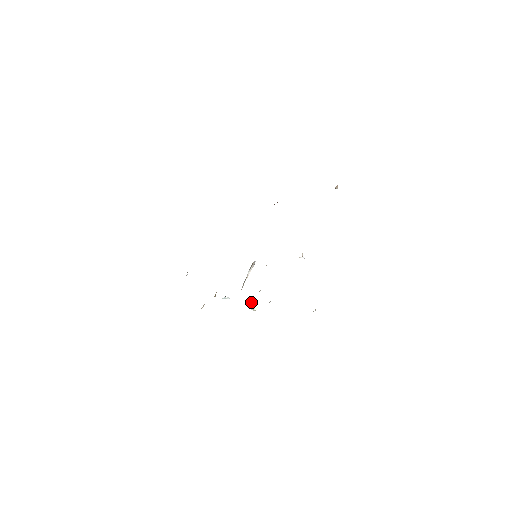
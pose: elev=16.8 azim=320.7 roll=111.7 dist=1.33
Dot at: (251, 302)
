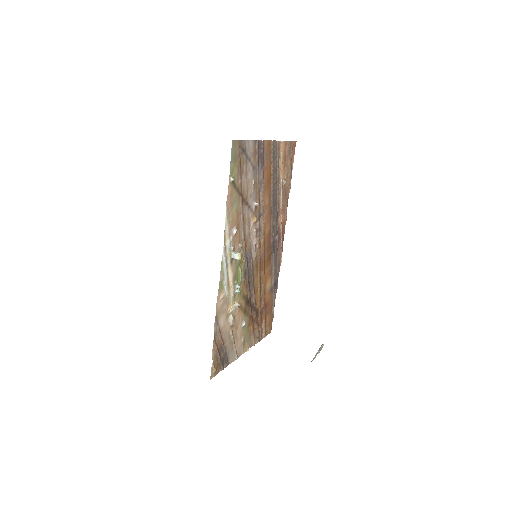
Dot at: (234, 252)
